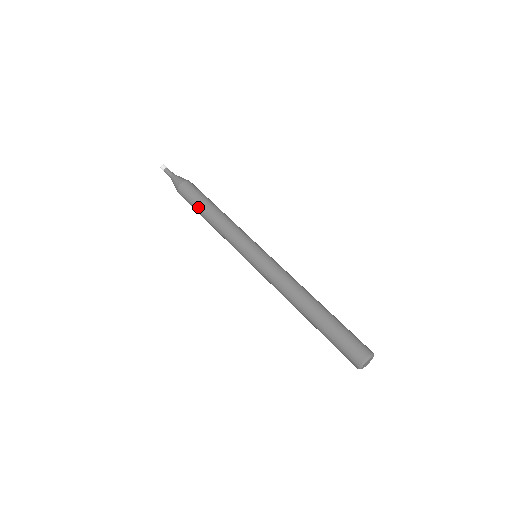
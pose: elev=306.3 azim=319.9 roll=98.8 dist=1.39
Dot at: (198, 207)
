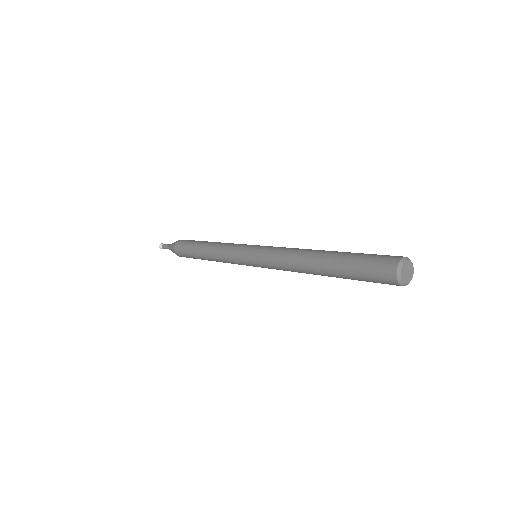
Dot at: (194, 255)
